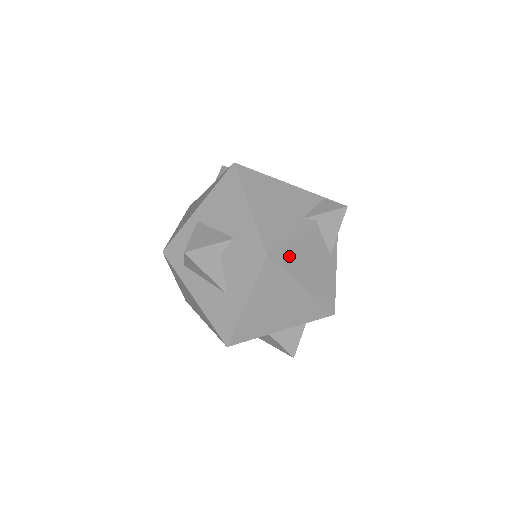
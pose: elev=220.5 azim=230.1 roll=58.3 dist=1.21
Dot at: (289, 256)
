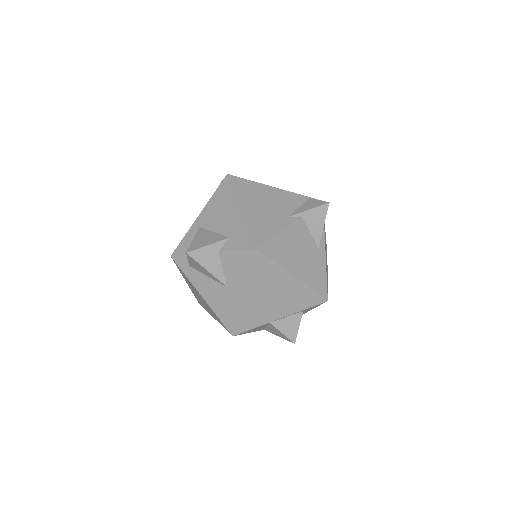
Dot at: (278, 249)
